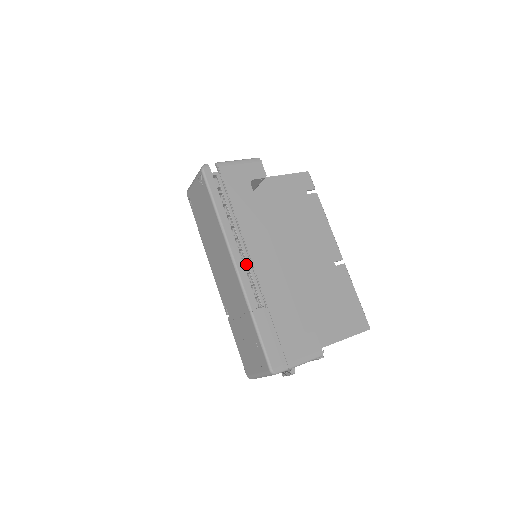
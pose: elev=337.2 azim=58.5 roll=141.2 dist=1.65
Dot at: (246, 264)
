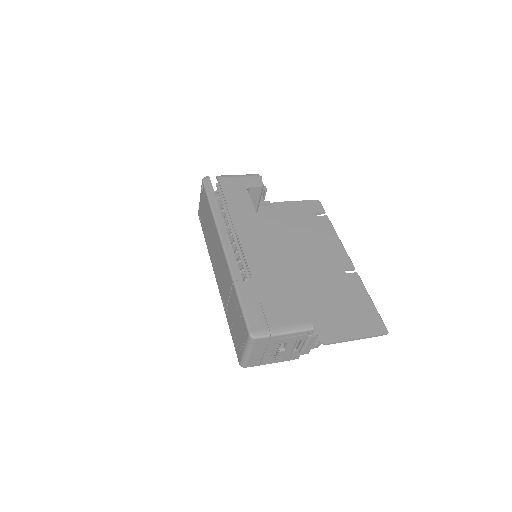
Dot at: occluded
